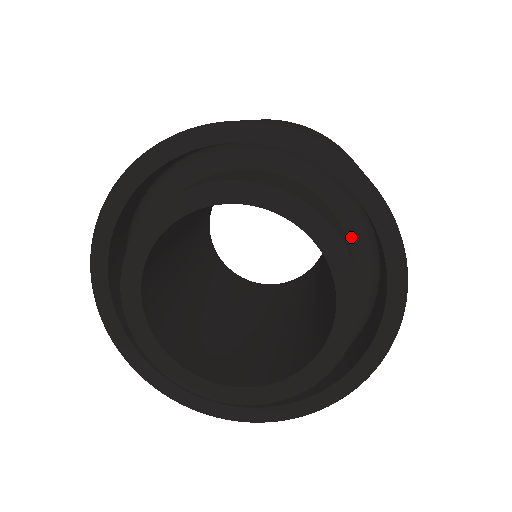
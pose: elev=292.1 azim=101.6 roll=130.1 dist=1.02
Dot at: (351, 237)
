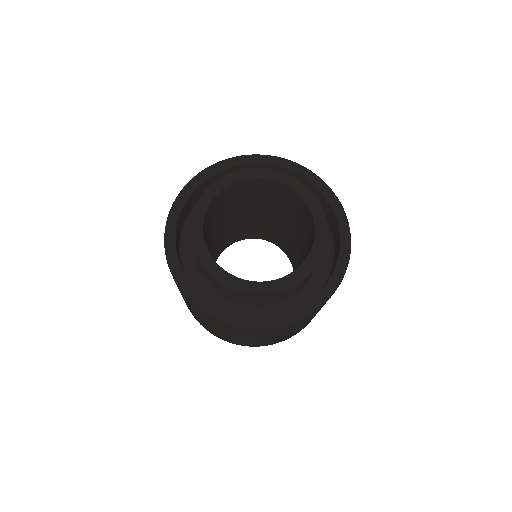
Dot at: occluded
